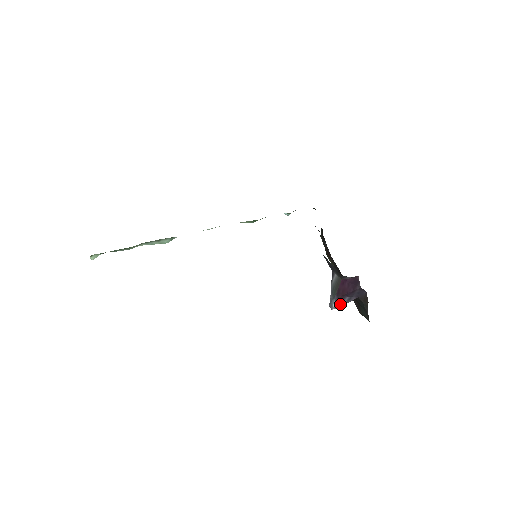
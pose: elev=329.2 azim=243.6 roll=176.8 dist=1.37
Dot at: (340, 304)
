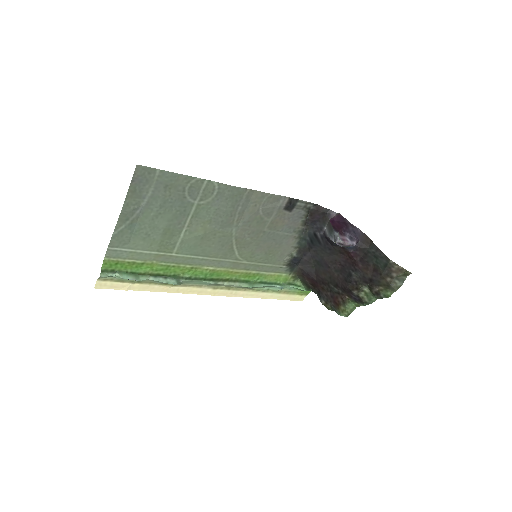
Dot at: (345, 239)
